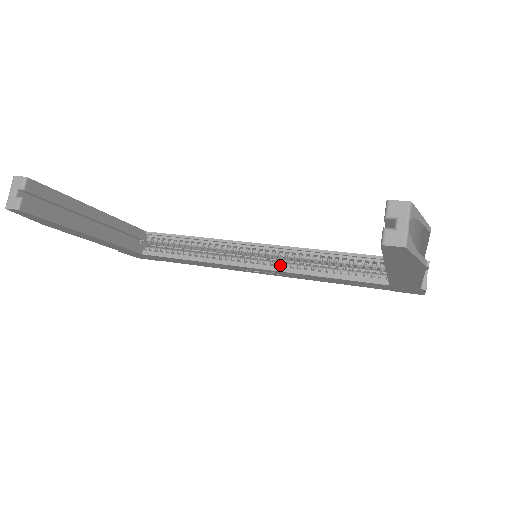
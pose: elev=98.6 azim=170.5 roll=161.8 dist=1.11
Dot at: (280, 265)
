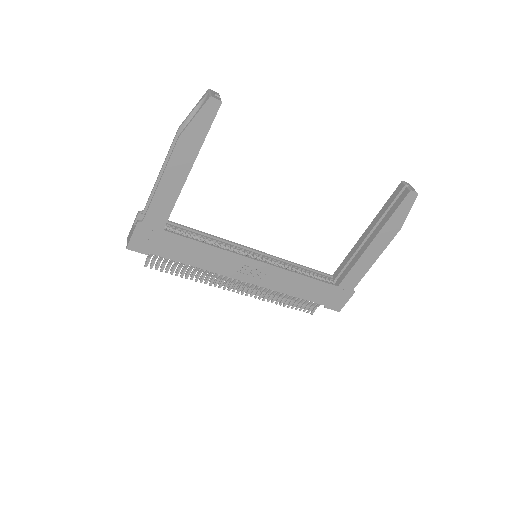
Dot at: occluded
